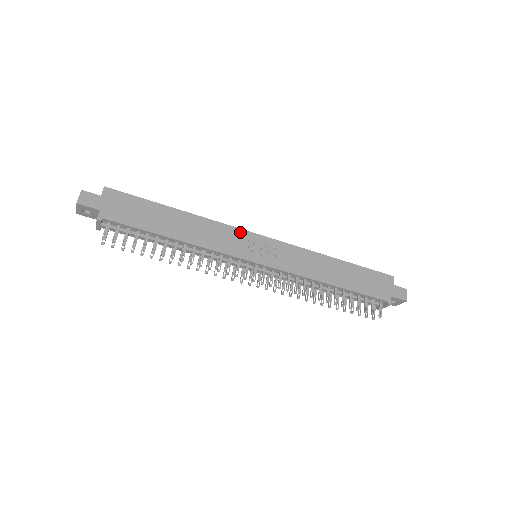
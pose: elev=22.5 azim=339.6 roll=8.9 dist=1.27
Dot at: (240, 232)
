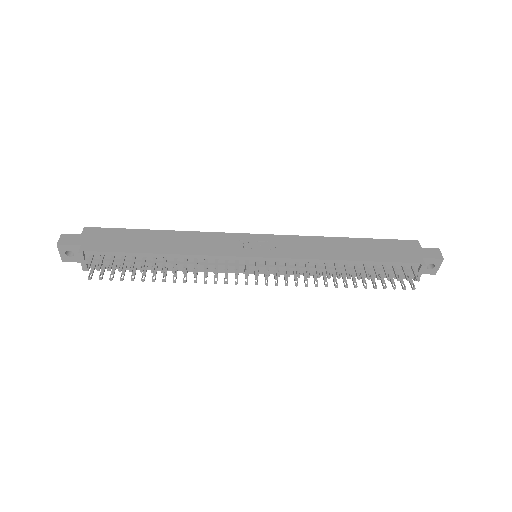
Dot at: (231, 235)
